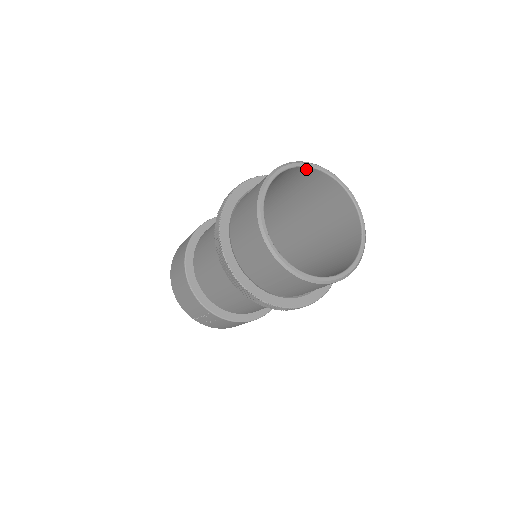
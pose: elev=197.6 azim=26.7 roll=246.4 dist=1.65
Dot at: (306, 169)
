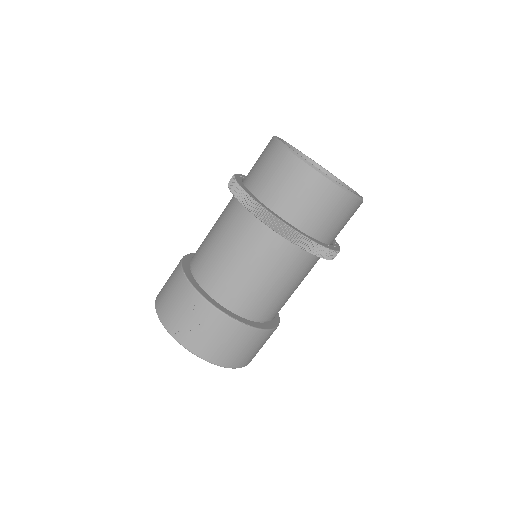
Dot at: occluded
